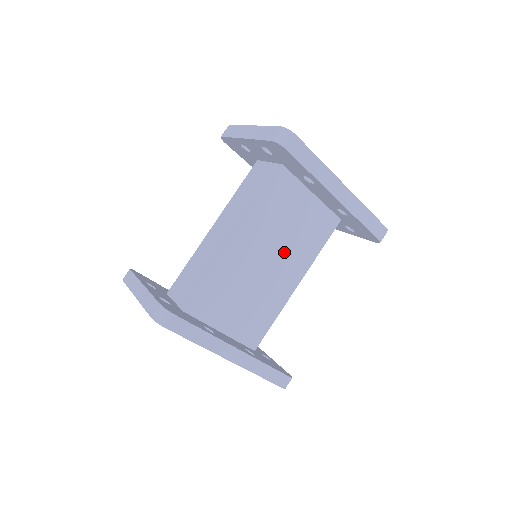
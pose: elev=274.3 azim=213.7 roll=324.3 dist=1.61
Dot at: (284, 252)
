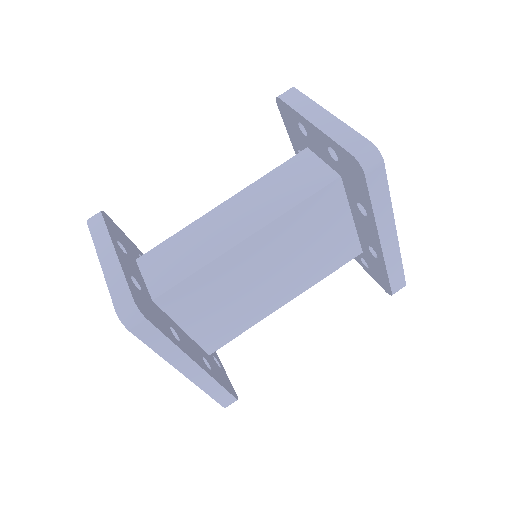
Dot at: (291, 268)
